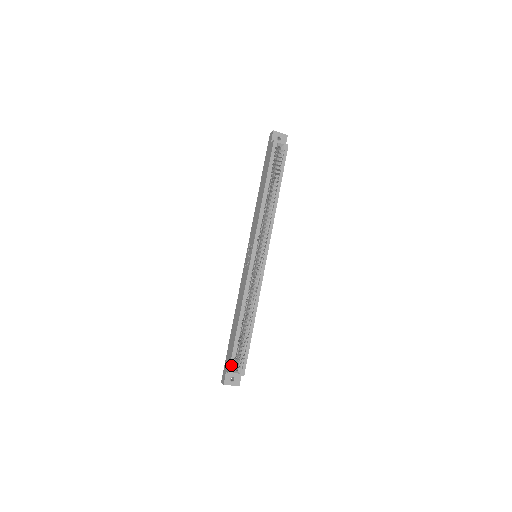
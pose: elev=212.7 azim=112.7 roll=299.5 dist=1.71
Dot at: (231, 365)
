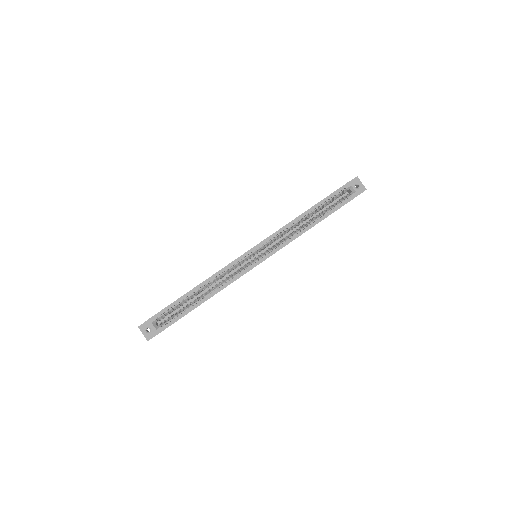
Dot at: (156, 315)
